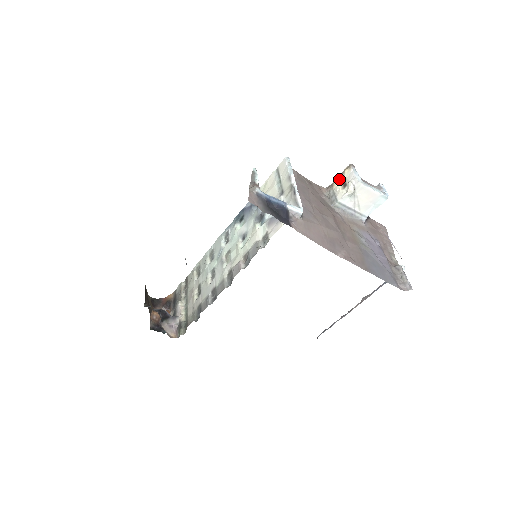
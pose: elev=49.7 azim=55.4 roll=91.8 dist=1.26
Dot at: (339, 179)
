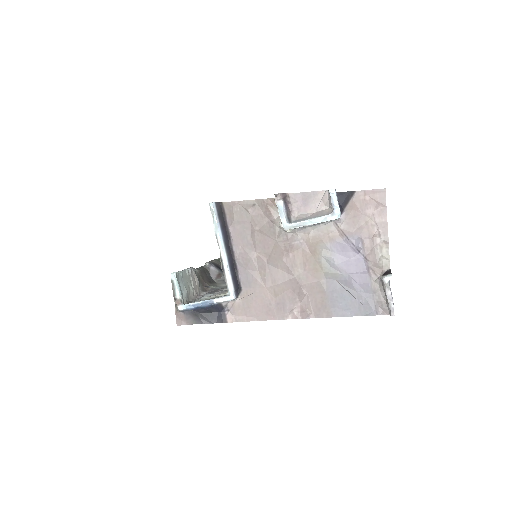
Dot at: occluded
